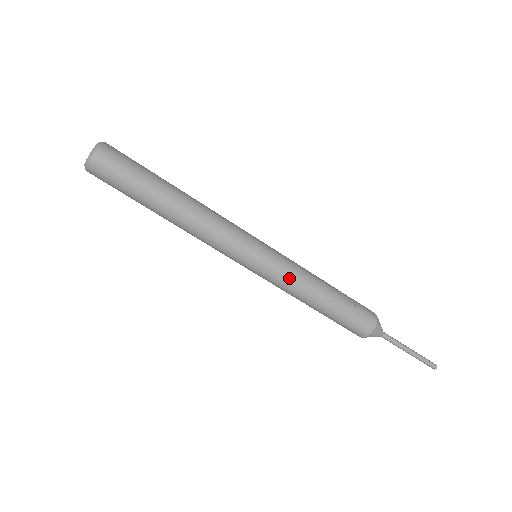
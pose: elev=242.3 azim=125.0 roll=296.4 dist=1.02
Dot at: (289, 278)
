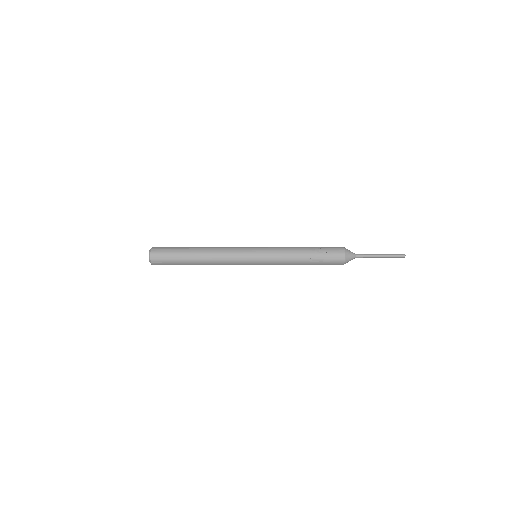
Dot at: (278, 260)
